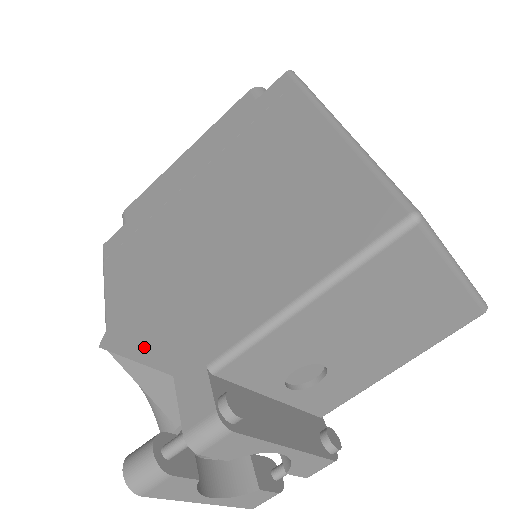
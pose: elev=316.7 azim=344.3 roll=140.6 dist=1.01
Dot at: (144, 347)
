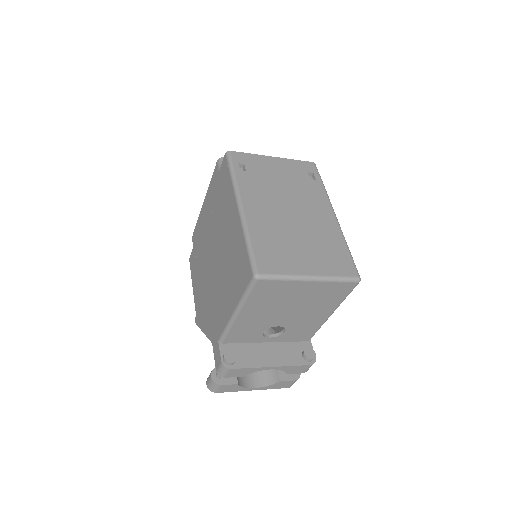
Dot at: (205, 326)
